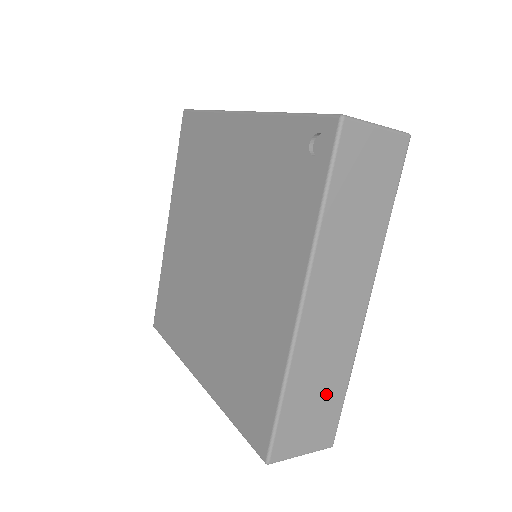
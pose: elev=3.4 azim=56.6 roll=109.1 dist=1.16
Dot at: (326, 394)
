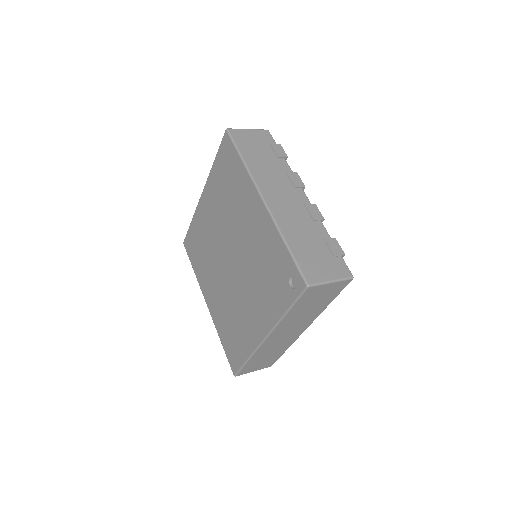
Dot at: (272, 356)
